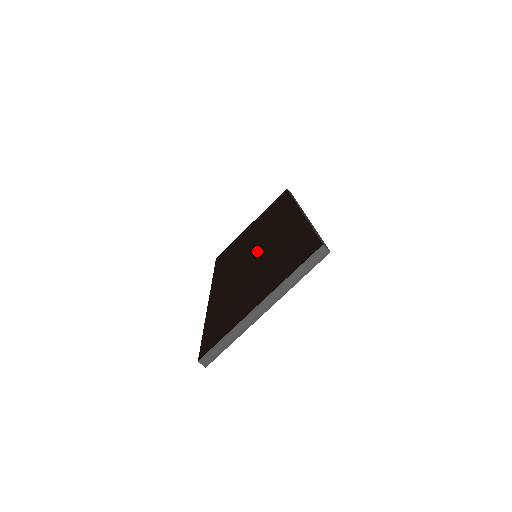
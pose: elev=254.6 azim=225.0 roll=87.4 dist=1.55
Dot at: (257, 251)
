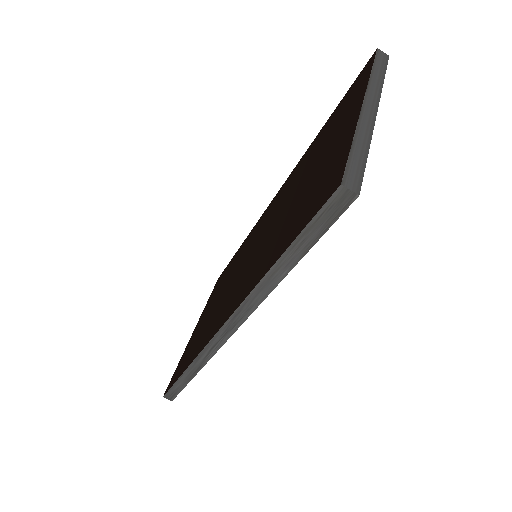
Dot at: (256, 242)
